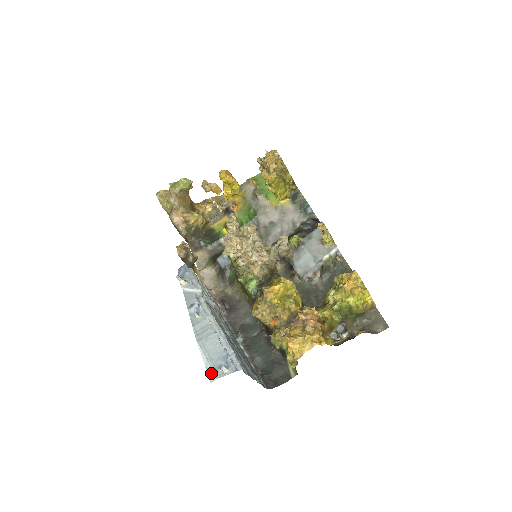
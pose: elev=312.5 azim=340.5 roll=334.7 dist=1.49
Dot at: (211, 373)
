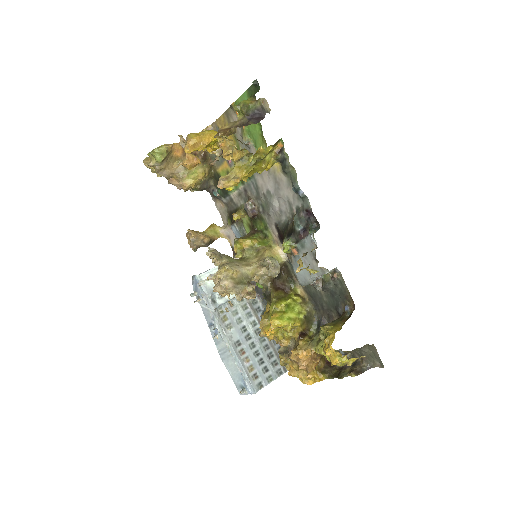
Dot at: (237, 388)
